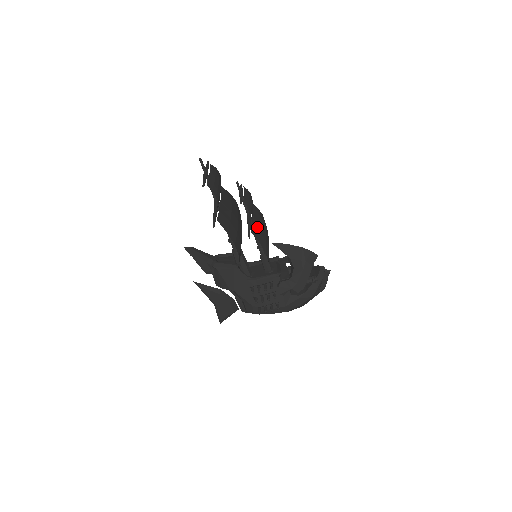
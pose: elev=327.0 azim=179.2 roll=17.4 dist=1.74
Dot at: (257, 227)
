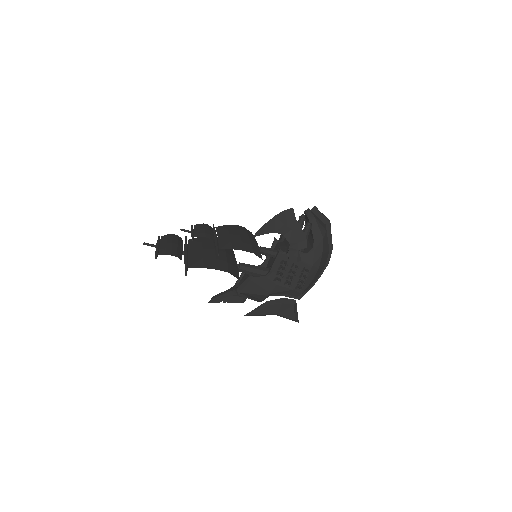
Dot at: (225, 240)
